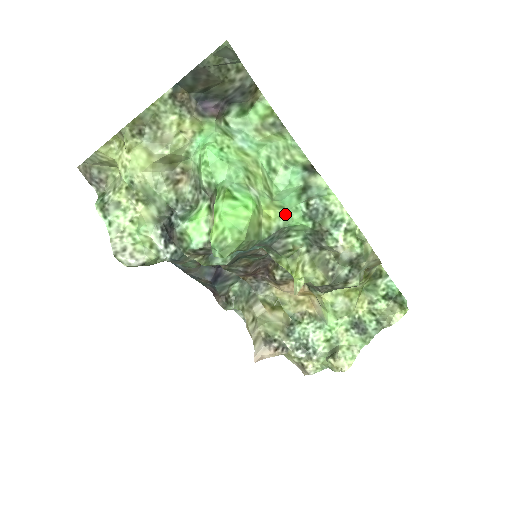
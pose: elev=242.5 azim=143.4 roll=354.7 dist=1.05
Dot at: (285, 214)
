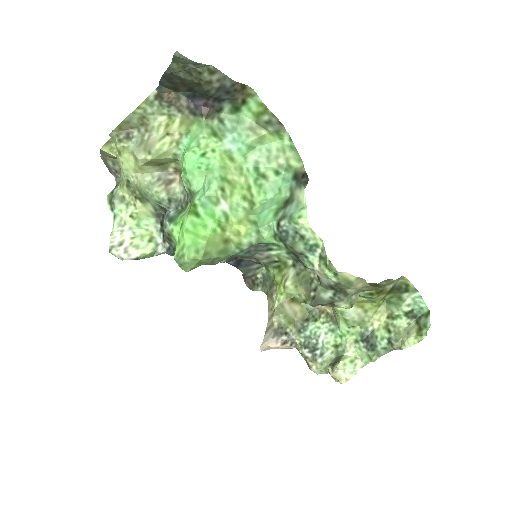
Dot at: (256, 231)
